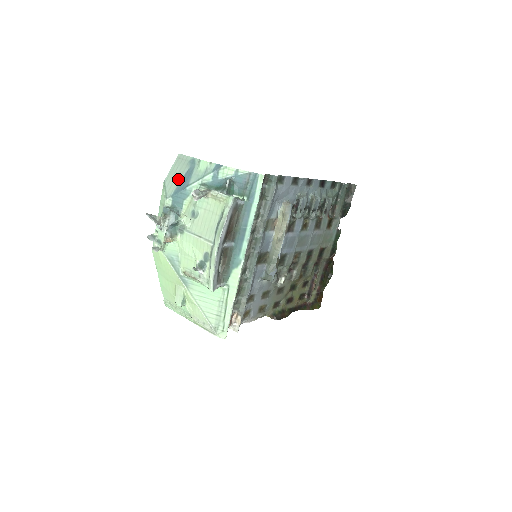
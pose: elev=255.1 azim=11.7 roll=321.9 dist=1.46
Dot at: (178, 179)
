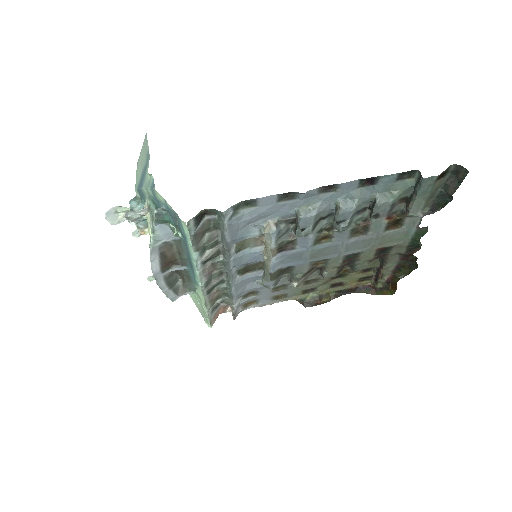
Dot at: (141, 170)
